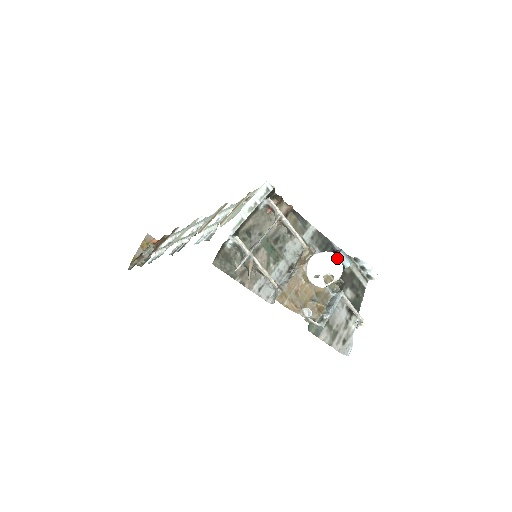
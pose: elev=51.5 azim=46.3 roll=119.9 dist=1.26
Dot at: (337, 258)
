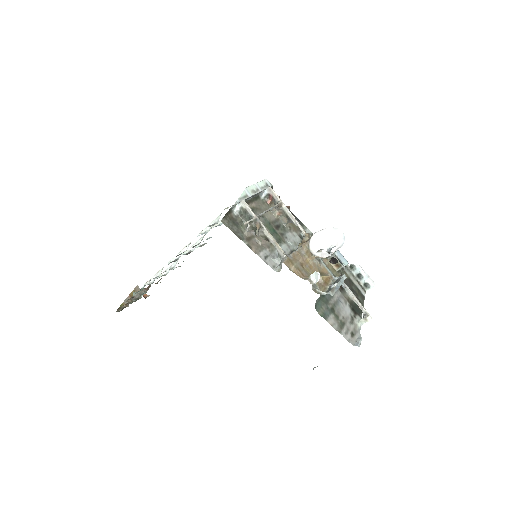
Dot at: (338, 230)
